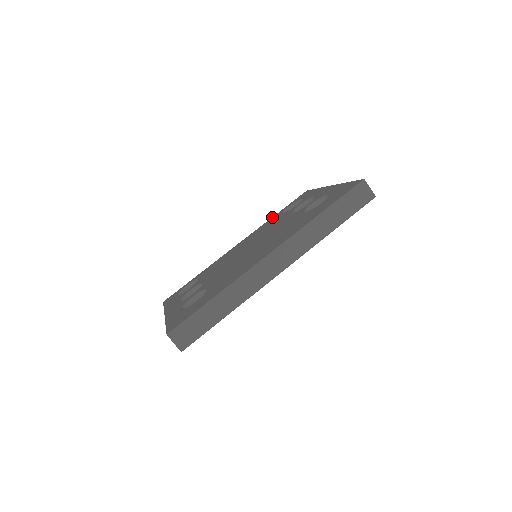
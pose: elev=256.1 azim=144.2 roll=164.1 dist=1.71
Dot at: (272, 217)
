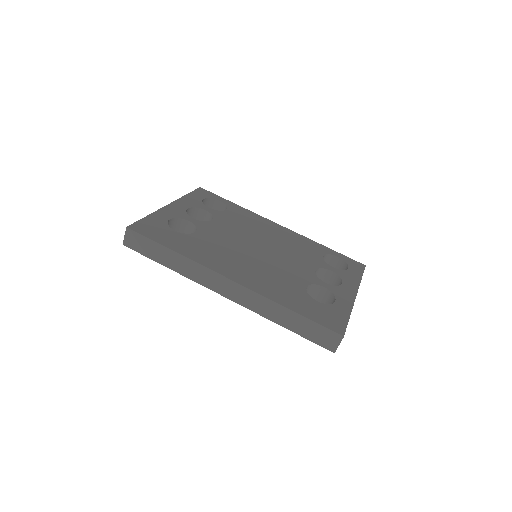
Dot at: (322, 245)
